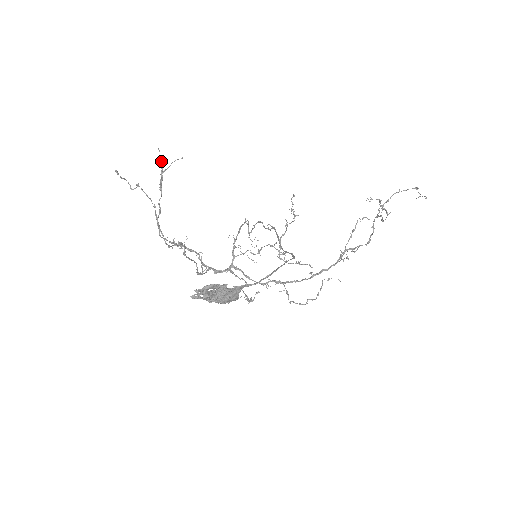
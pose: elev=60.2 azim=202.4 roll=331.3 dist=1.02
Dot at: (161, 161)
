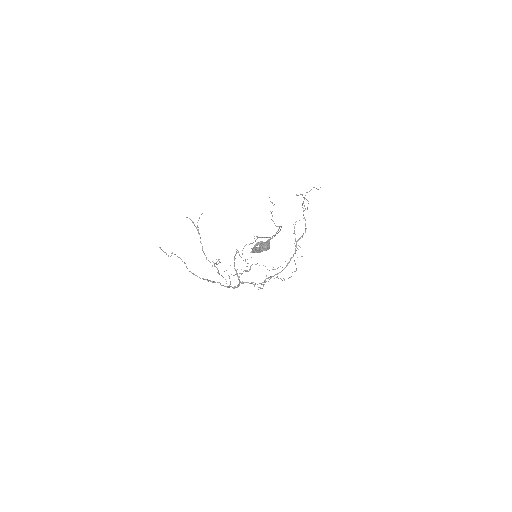
Dot at: (192, 221)
